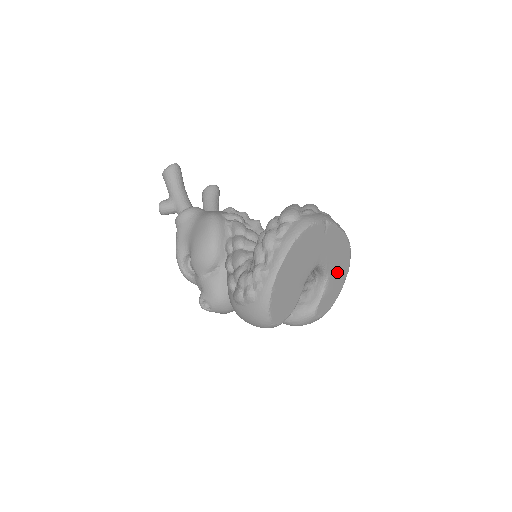
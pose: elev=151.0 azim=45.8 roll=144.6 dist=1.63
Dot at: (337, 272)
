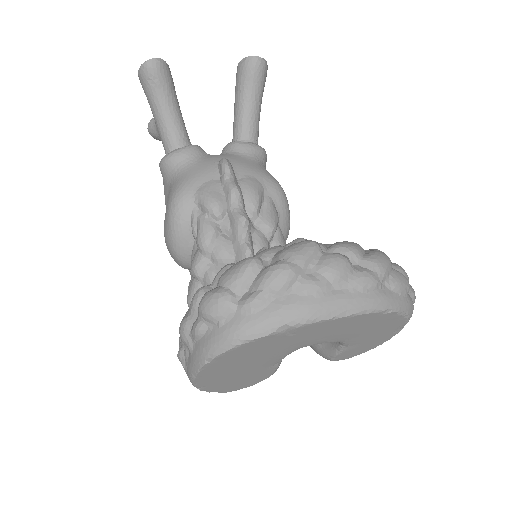
Dot at: (368, 333)
